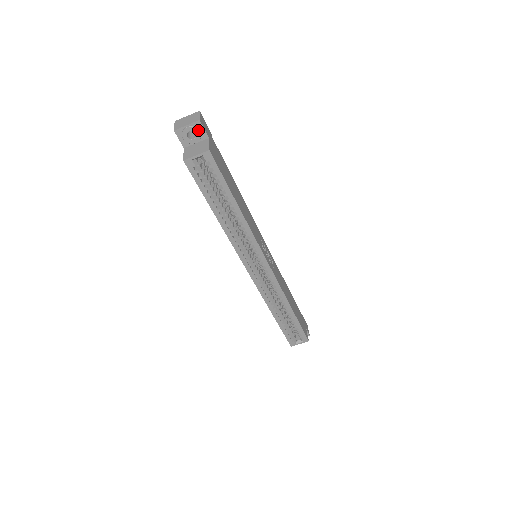
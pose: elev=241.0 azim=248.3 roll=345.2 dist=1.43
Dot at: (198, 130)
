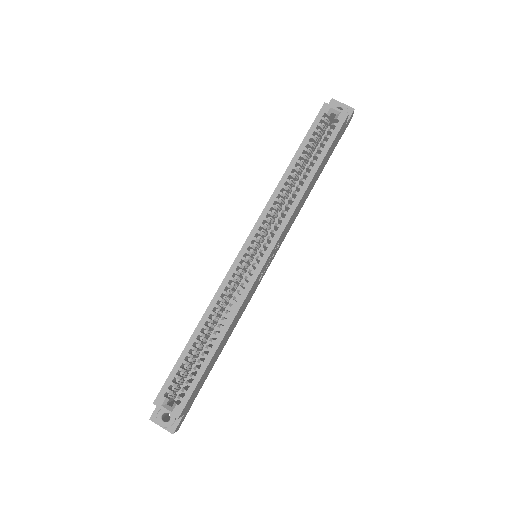
Dot at: (347, 112)
